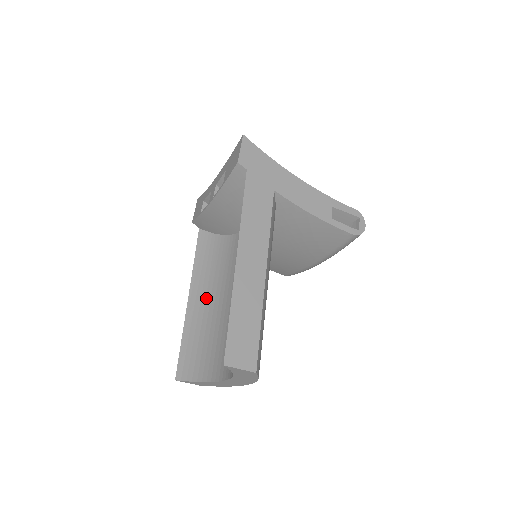
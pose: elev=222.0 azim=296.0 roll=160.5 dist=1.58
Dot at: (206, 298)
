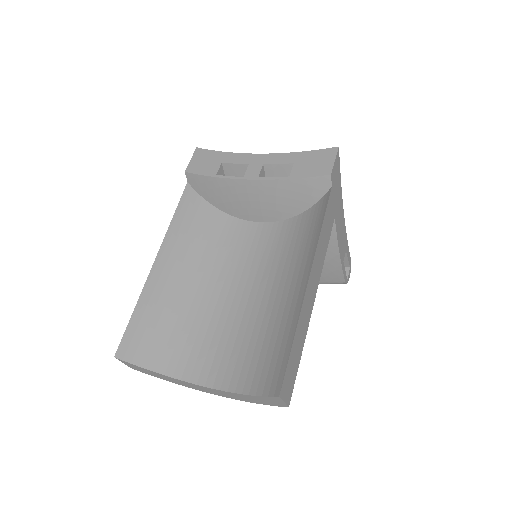
Dot at: (180, 272)
